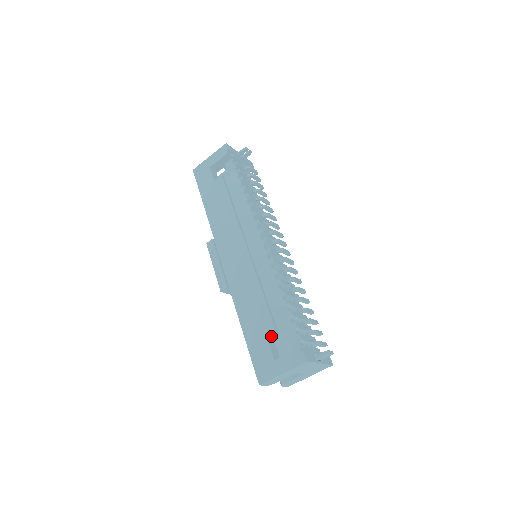
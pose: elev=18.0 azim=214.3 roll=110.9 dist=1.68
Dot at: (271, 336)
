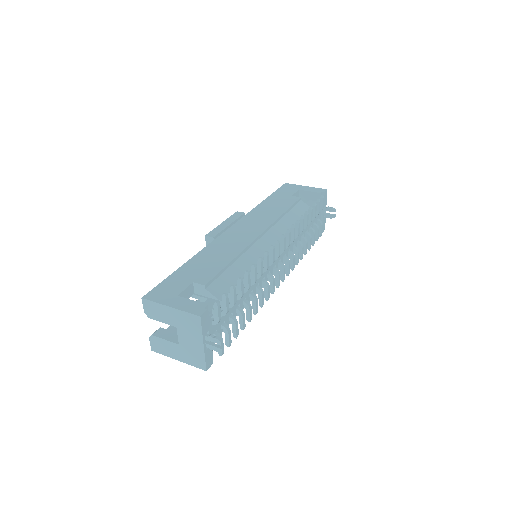
Dot at: (199, 282)
